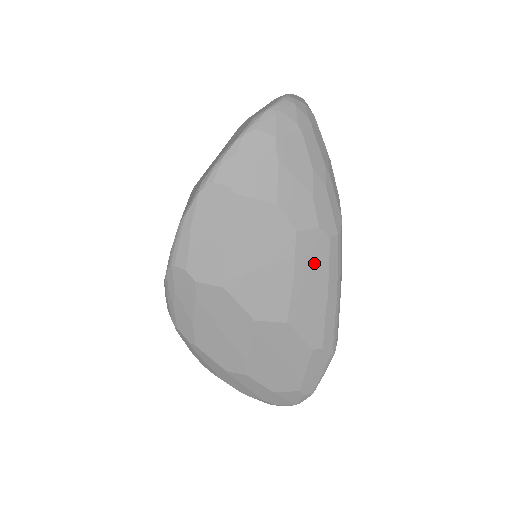
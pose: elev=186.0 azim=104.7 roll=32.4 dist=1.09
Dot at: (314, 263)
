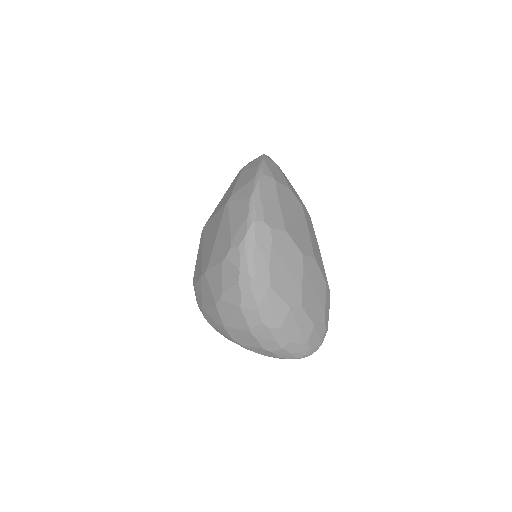
Dot at: (311, 227)
